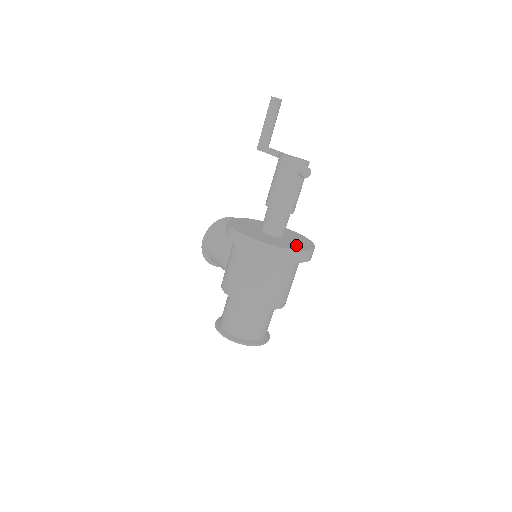
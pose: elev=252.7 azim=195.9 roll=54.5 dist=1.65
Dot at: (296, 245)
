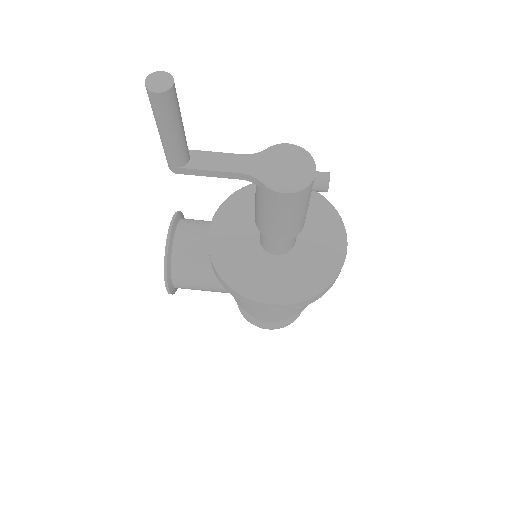
Dot at: (327, 235)
